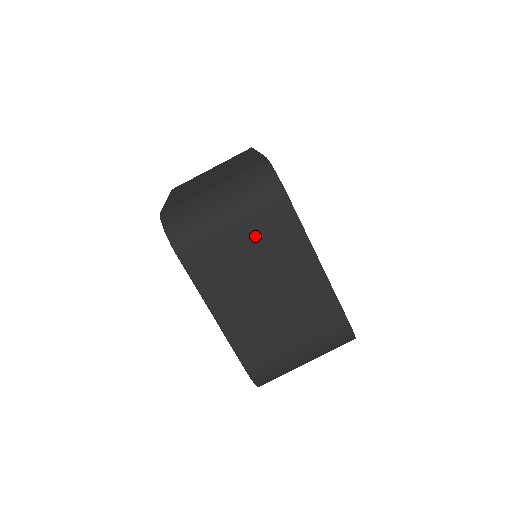
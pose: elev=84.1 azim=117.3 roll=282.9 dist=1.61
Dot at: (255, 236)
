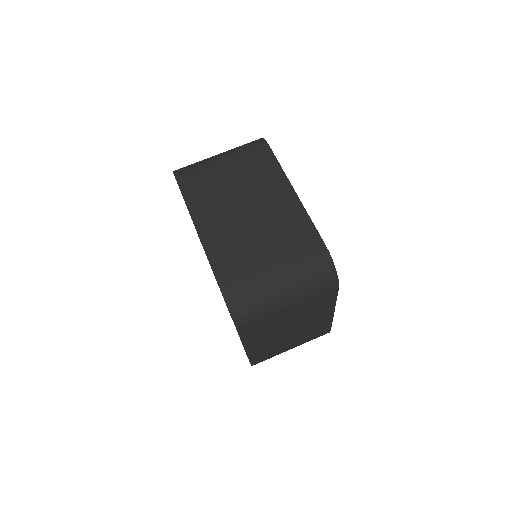
Dot at: (241, 171)
